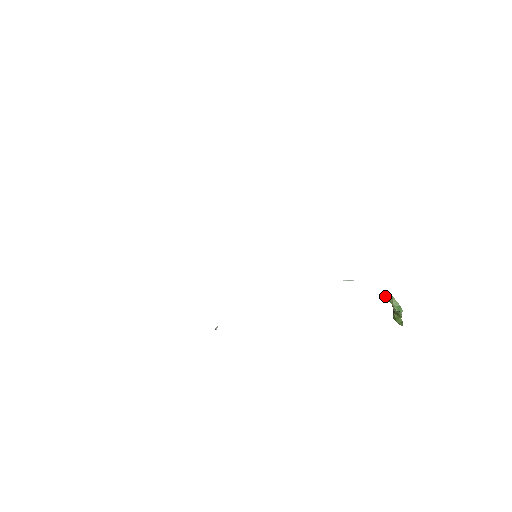
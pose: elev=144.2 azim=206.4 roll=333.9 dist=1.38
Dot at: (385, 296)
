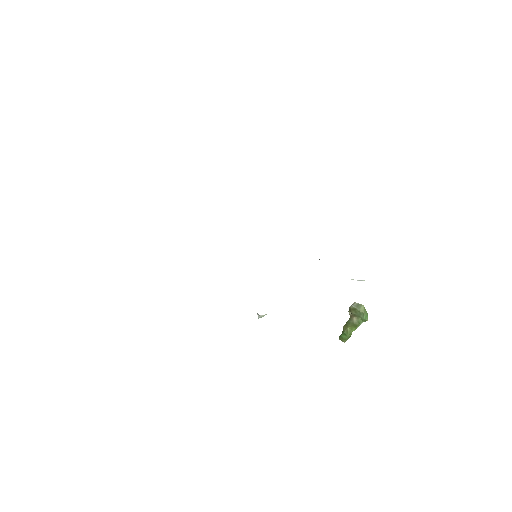
Dot at: (354, 307)
